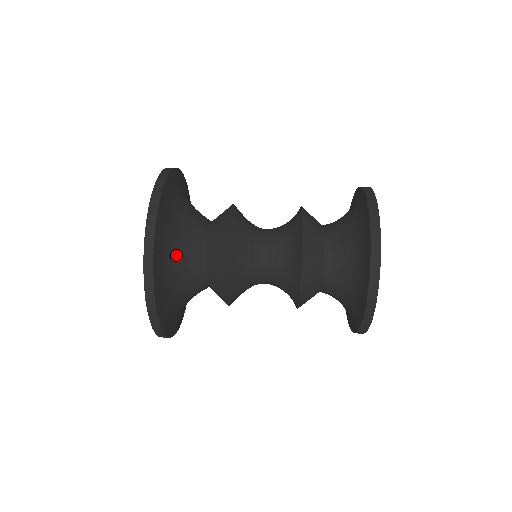
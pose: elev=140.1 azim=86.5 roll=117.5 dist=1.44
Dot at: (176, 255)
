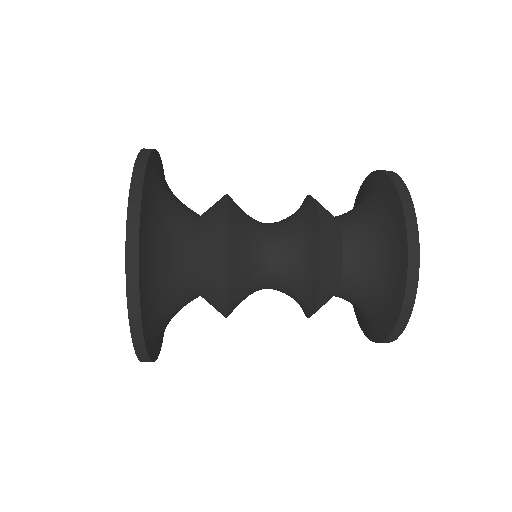
Dot at: (164, 227)
